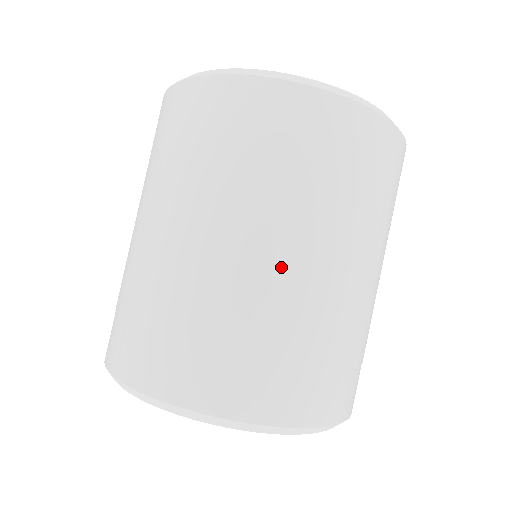
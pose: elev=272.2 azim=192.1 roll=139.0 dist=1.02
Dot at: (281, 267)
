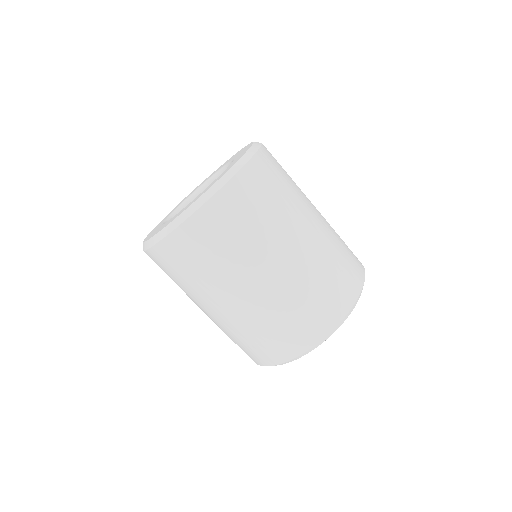
Dot at: (312, 236)
